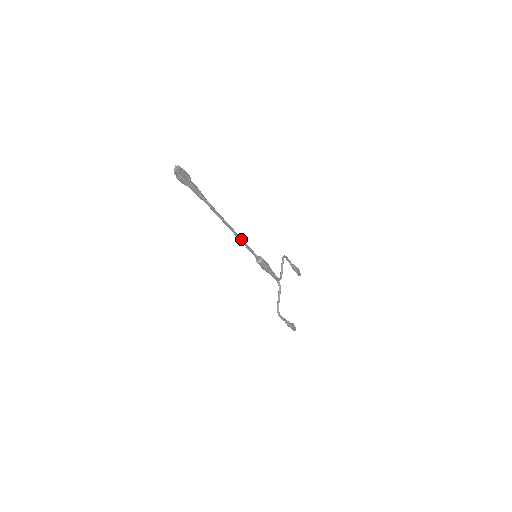
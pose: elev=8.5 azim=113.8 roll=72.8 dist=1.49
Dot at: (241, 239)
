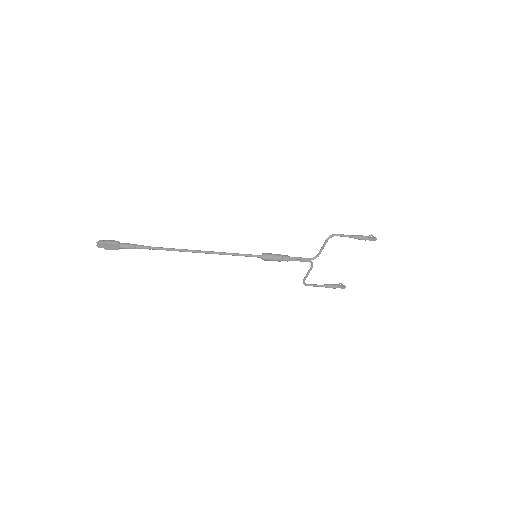
Dot at: (221, 254)
